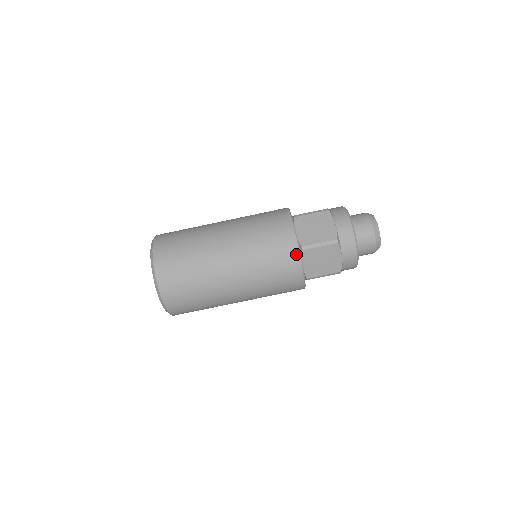
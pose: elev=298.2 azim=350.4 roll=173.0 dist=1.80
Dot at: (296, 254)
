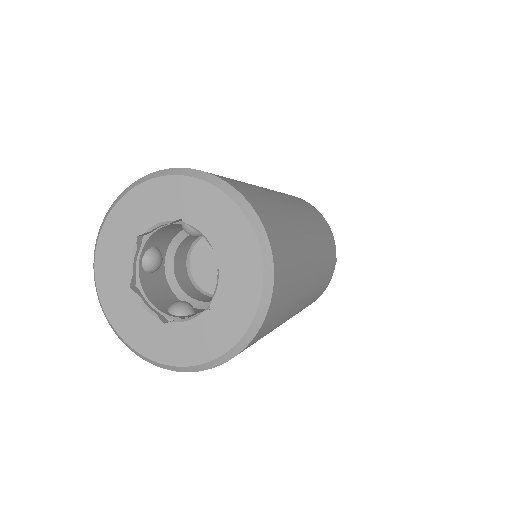
Dot at: (318, 211)
